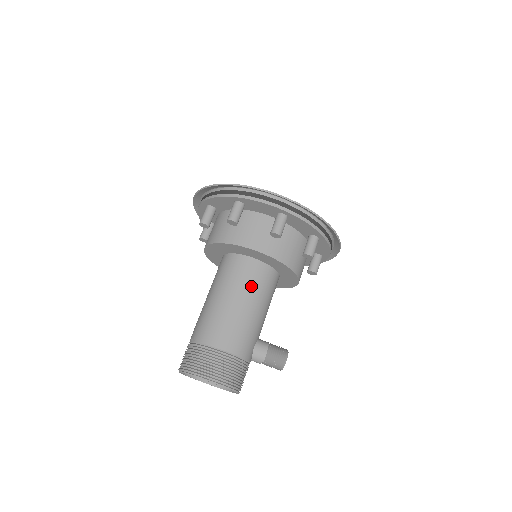
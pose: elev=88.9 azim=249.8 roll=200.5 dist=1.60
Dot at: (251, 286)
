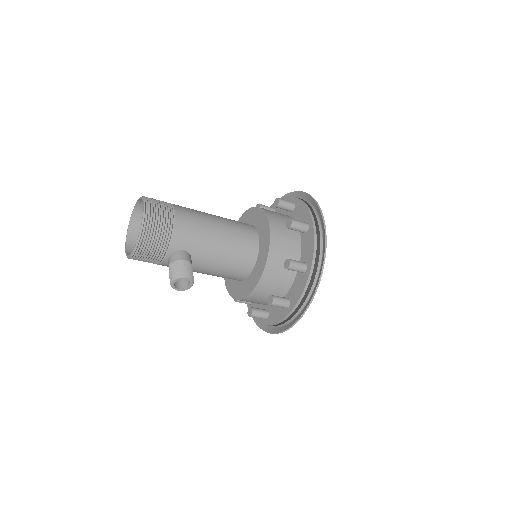
Dot at: (236, 231)
